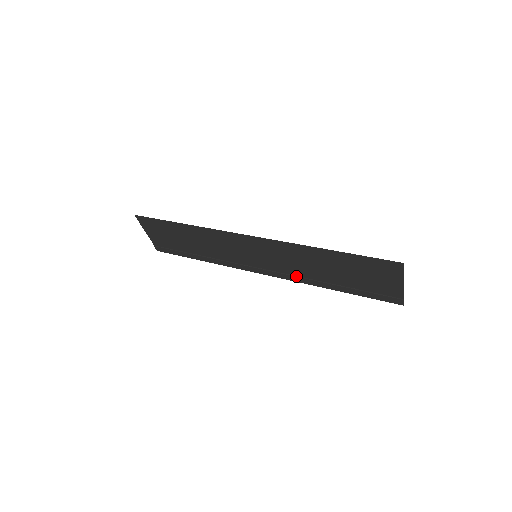
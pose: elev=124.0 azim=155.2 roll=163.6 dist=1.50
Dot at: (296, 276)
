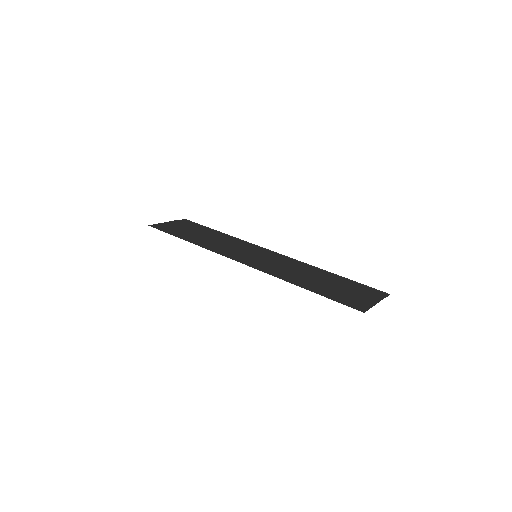
Dot at: (296, 264)
